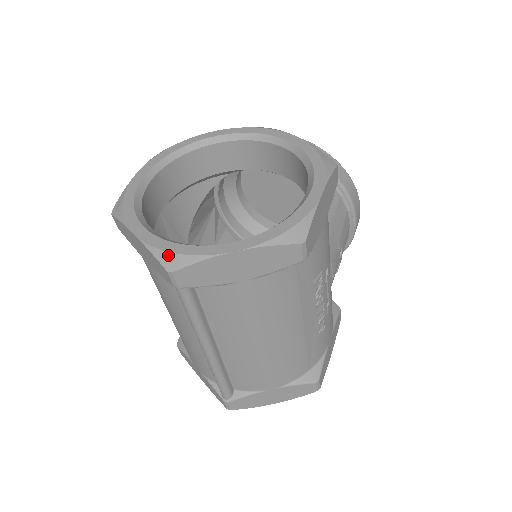
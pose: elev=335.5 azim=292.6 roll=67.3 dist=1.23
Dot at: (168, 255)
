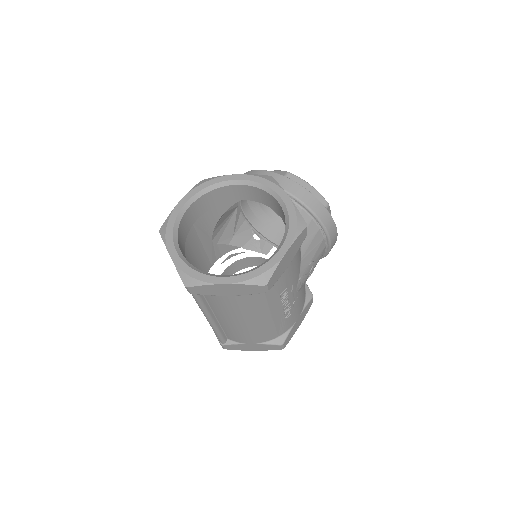
Dot at: (186, 276)
